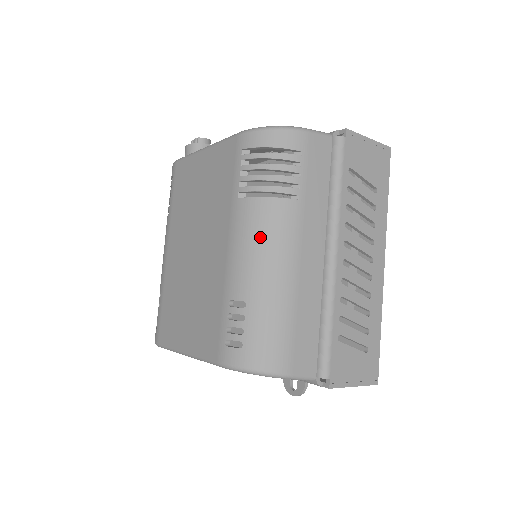
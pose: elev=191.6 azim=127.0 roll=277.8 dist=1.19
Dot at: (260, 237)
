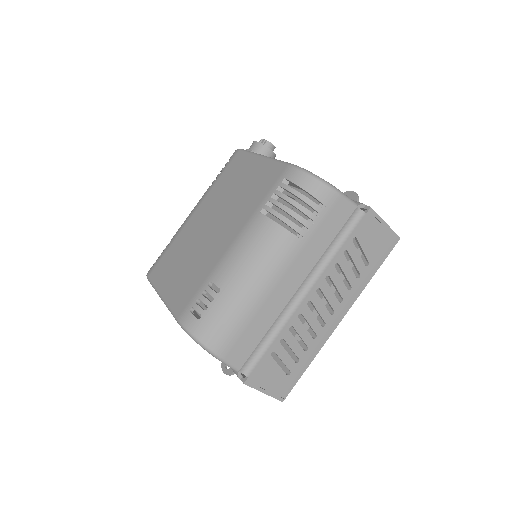
Dot at: (258, 250)
